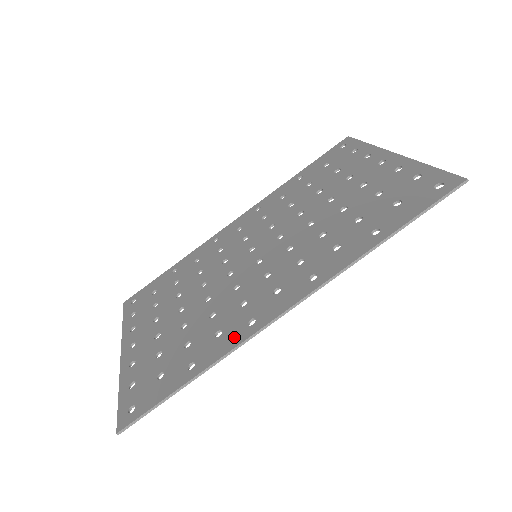
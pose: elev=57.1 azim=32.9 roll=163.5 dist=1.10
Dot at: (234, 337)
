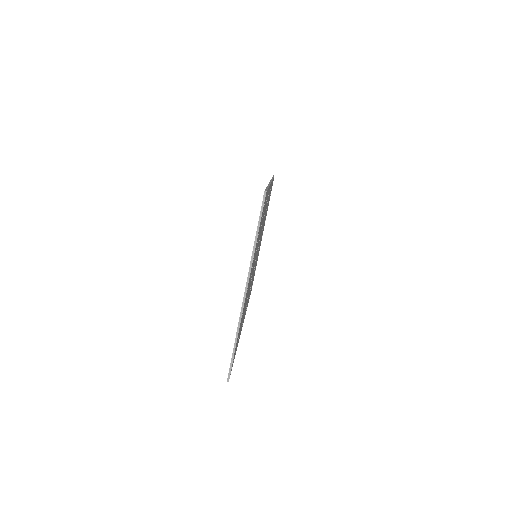
Dot at: occluded
